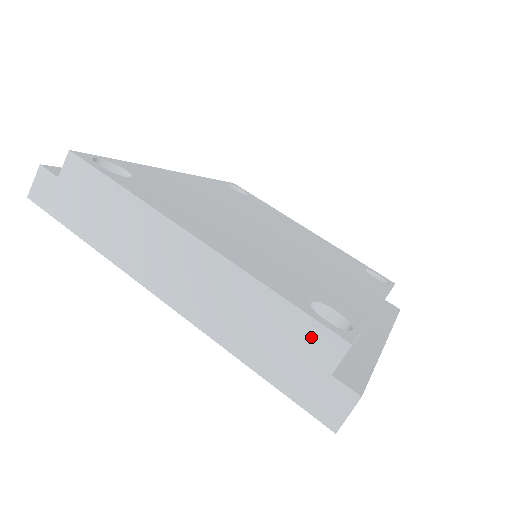
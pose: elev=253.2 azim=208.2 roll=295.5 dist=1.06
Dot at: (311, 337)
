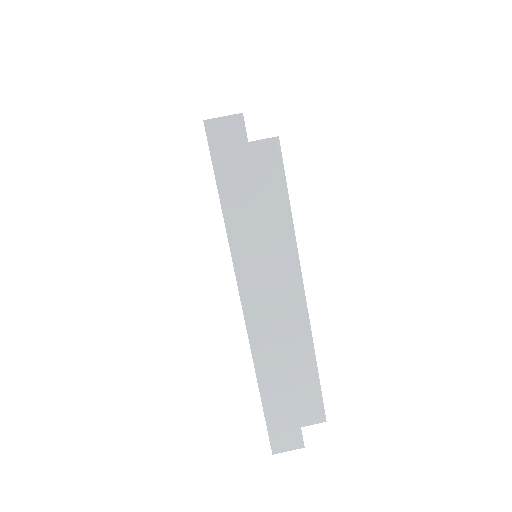
Dot at: (311, 402)
